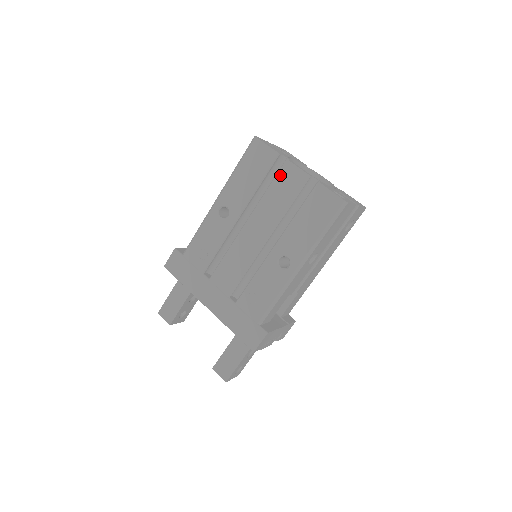
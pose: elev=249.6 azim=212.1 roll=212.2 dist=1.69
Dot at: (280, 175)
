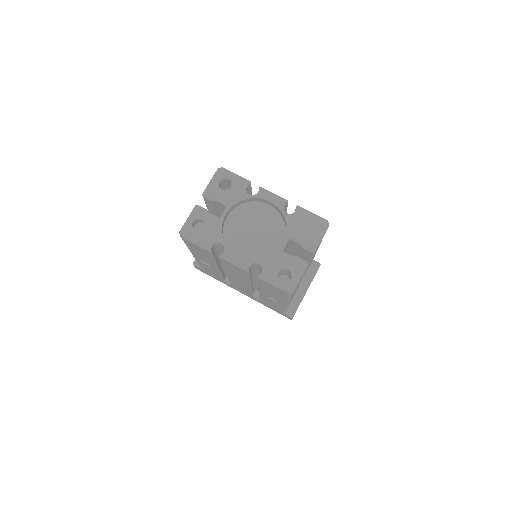
Dot at: (224, 263)
